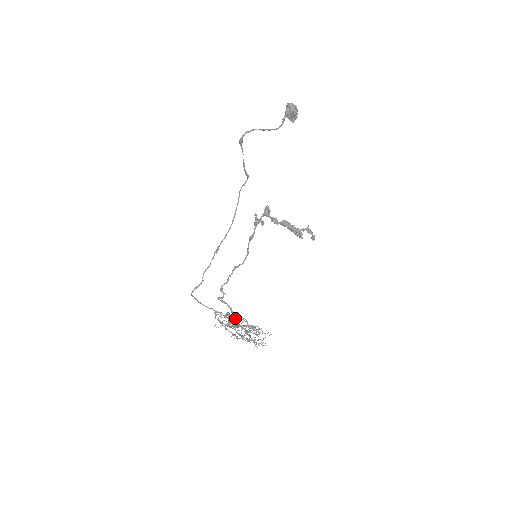
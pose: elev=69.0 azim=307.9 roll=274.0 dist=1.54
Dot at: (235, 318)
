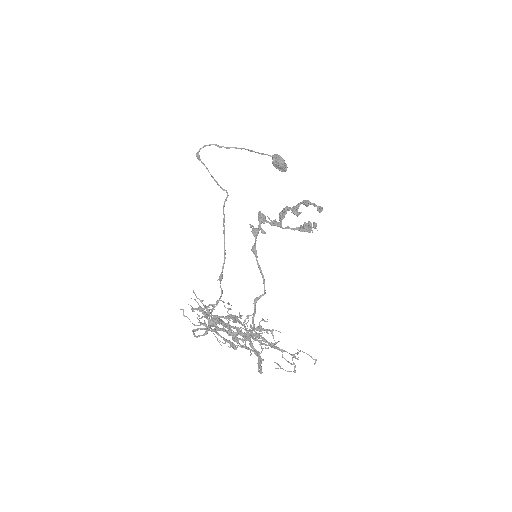
Dot at: occluded
